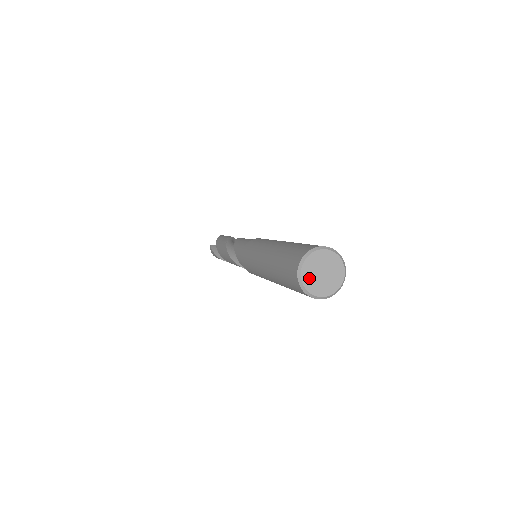
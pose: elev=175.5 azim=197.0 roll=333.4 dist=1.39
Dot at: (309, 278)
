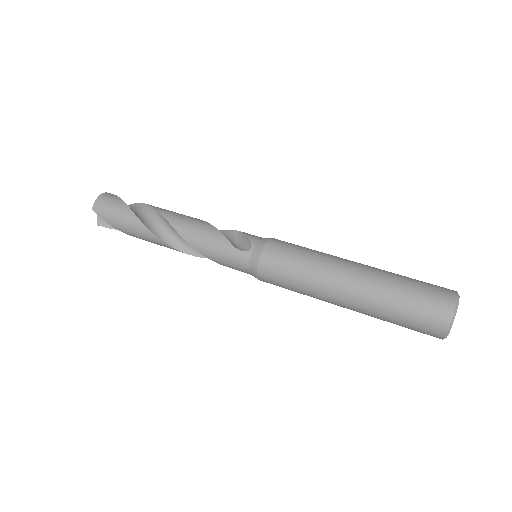
Dot at: occluded
